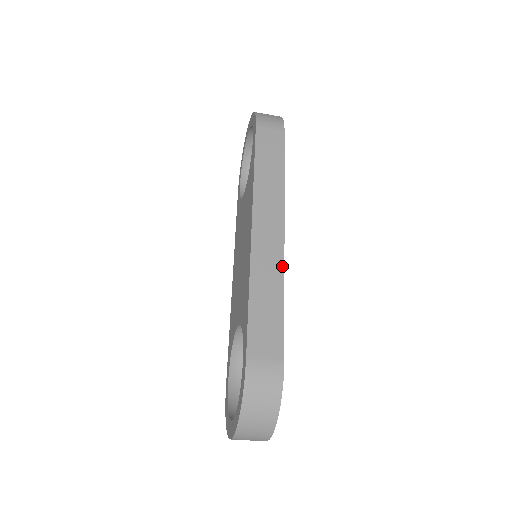
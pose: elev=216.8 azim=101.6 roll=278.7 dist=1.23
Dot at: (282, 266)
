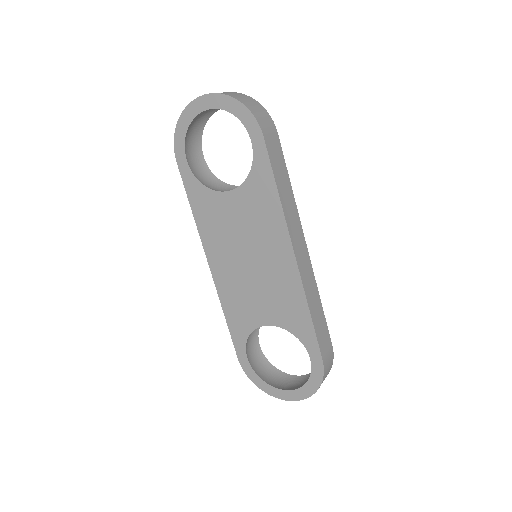
Dot at: (314, 279)
